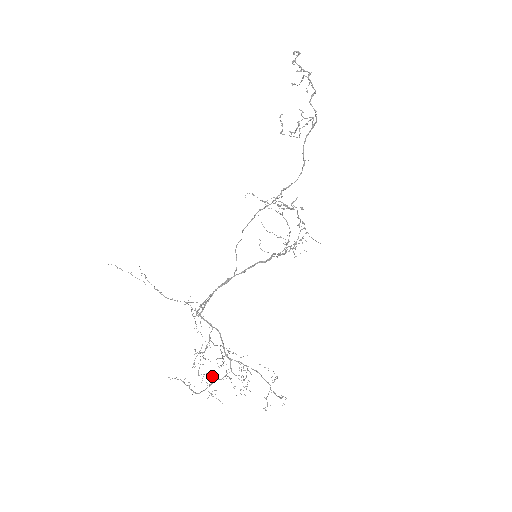
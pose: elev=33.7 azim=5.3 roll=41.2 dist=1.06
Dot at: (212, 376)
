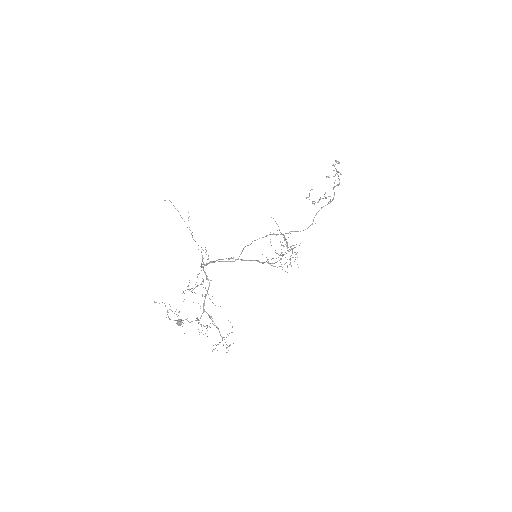
Dot at: occluded
